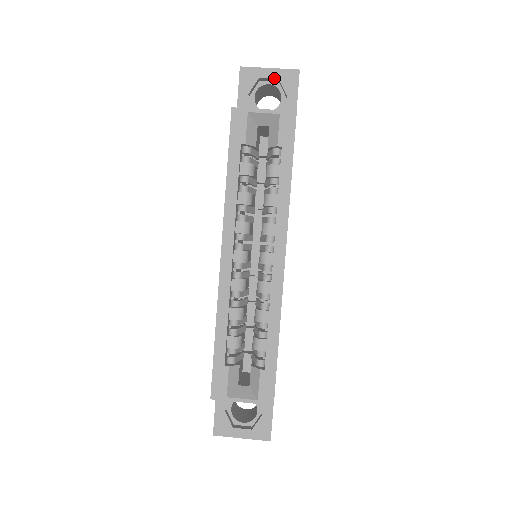
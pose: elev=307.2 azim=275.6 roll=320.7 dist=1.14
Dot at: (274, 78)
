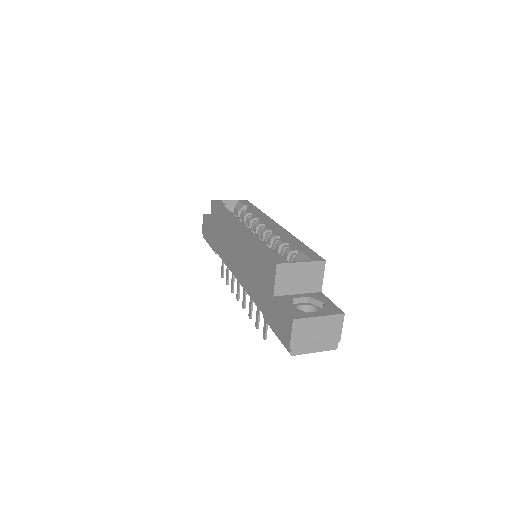
Dot at: occluded
